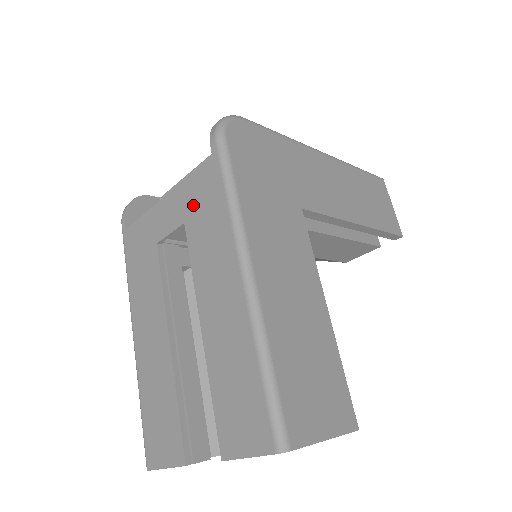
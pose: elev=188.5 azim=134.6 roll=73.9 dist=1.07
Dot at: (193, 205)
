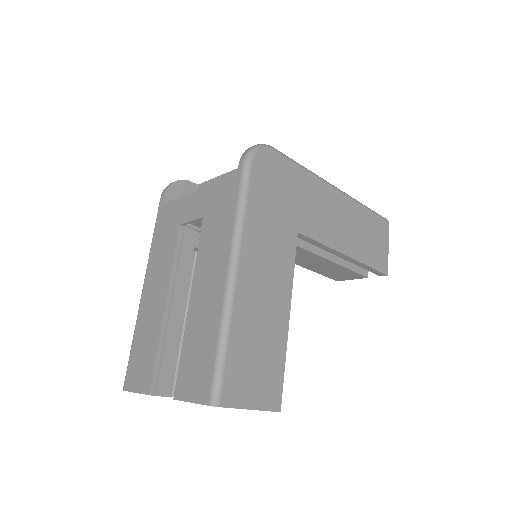
Dot at: (213, 206)
